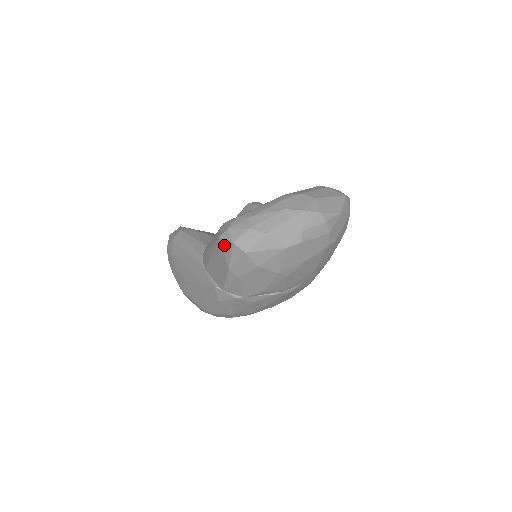
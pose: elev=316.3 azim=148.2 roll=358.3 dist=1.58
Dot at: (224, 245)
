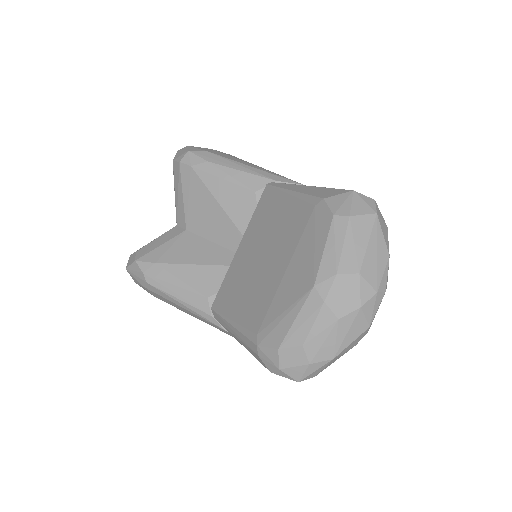
Dot at: occluded
